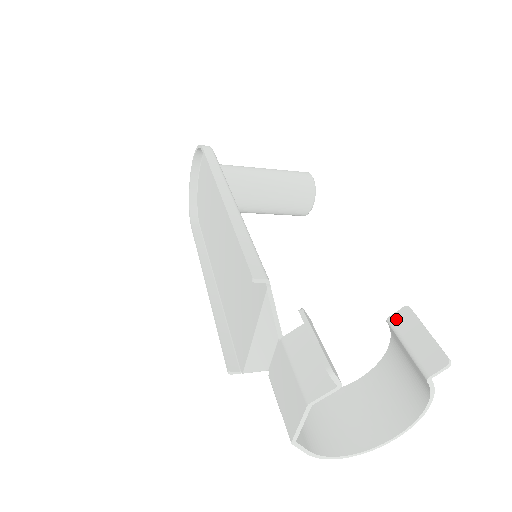
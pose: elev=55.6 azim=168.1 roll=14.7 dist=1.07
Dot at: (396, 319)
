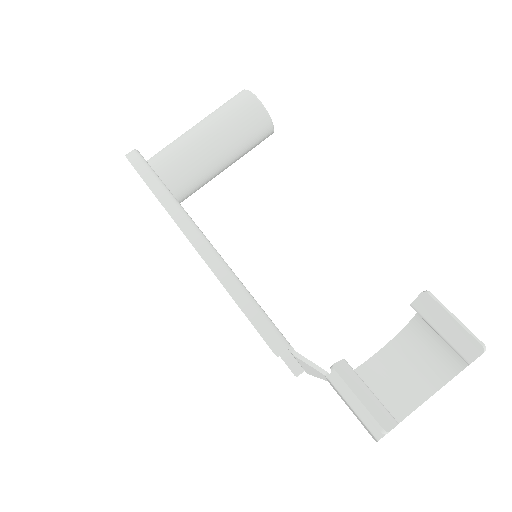
Dot at: (419, 306)
